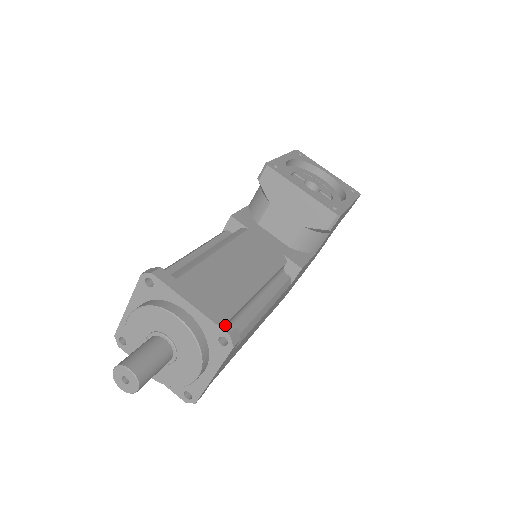
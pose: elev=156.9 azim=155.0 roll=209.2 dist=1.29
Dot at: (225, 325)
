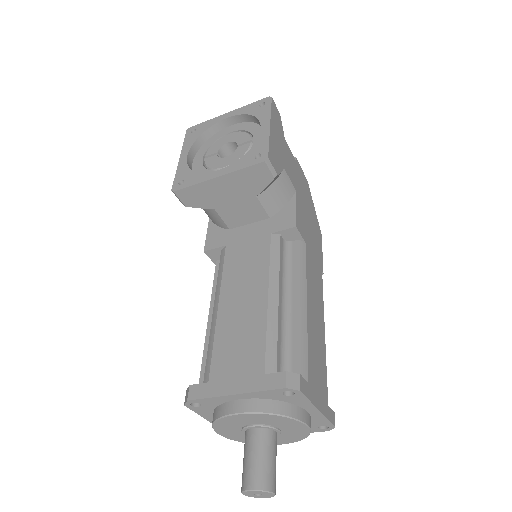
Dot at: (275, 382)
